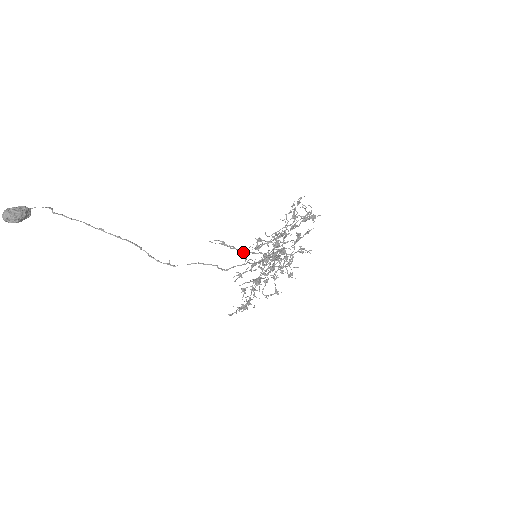
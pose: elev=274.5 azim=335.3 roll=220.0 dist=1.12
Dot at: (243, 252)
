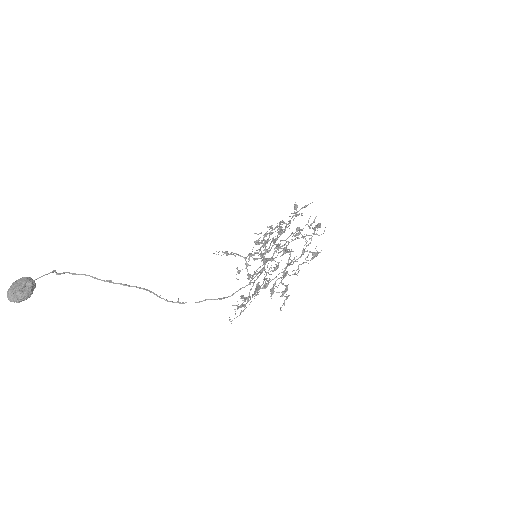
Dot at: (245, 258)
